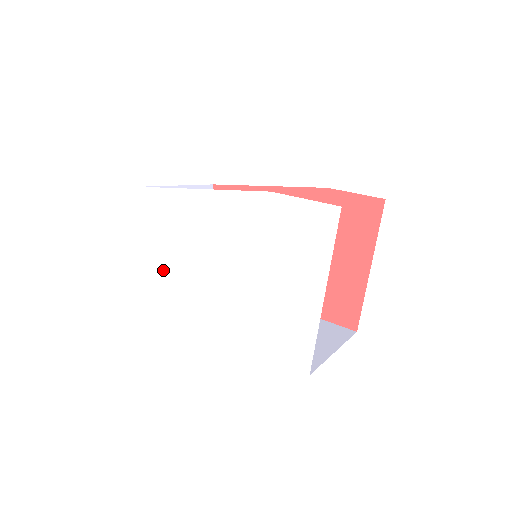
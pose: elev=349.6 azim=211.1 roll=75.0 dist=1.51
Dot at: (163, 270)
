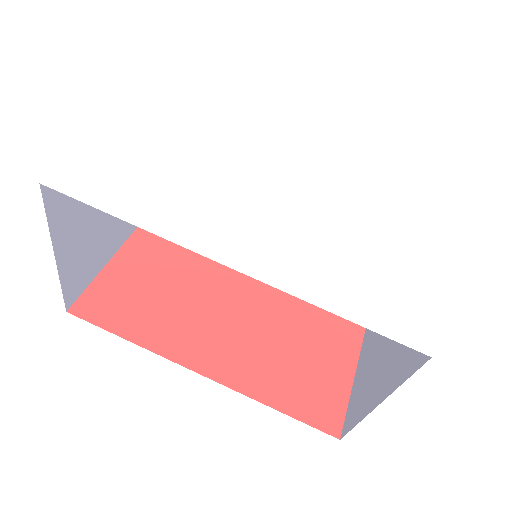
Dot at: (155, 167)
